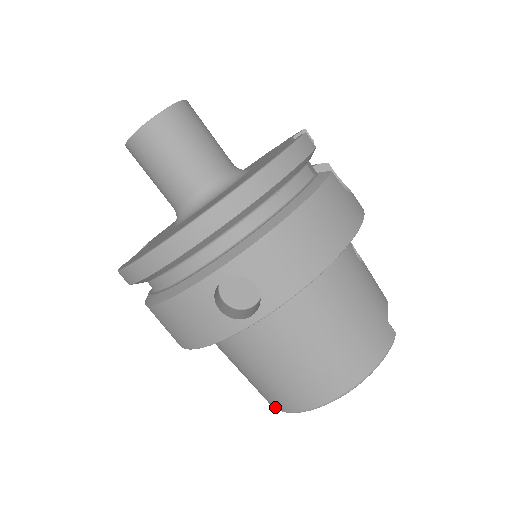
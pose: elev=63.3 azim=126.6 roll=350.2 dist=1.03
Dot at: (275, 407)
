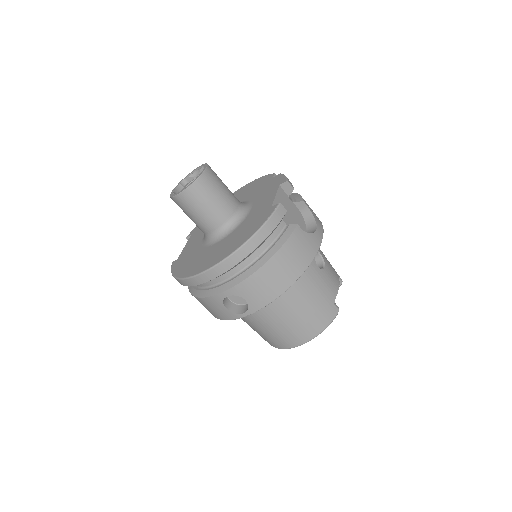
Dot at: occluded
